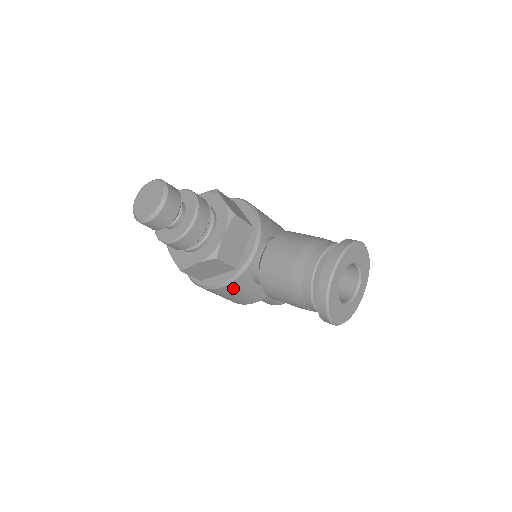
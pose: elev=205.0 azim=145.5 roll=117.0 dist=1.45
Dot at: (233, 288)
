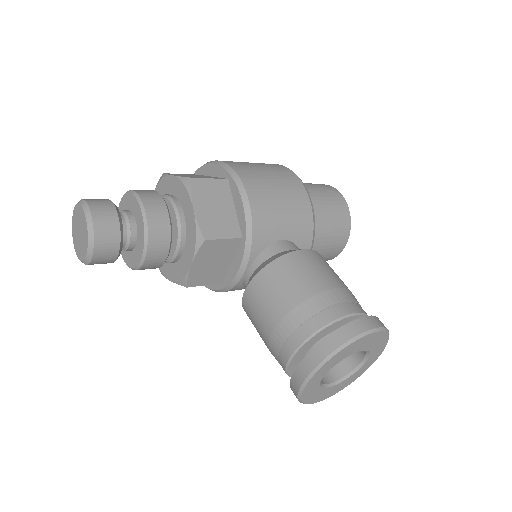
Dot at: occluded
